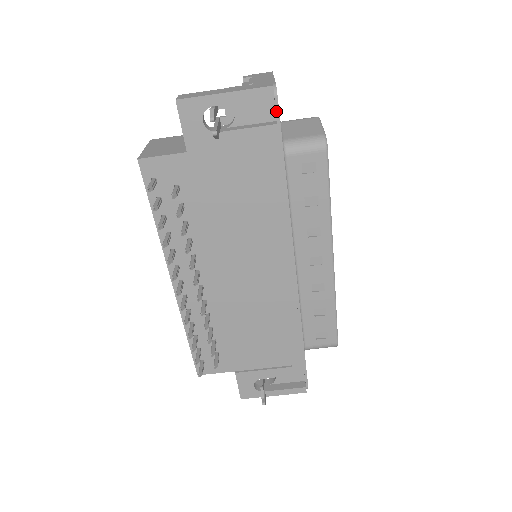
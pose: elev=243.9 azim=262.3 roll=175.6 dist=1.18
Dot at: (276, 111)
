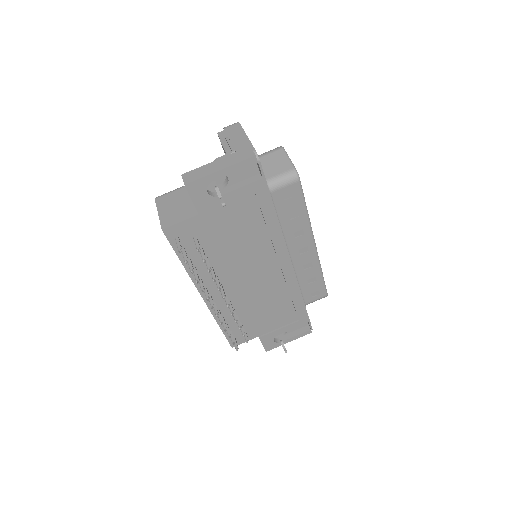
Dot at: (260, 170)
